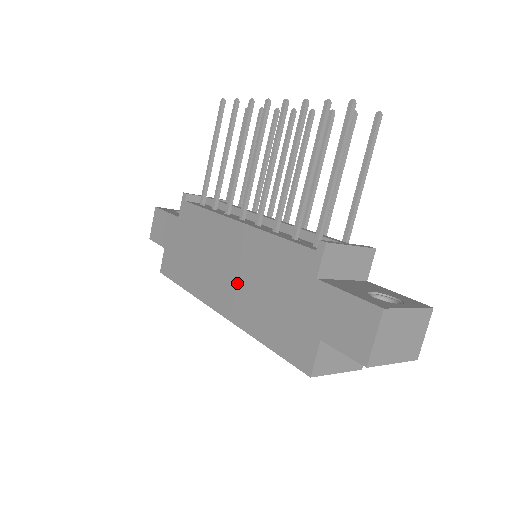
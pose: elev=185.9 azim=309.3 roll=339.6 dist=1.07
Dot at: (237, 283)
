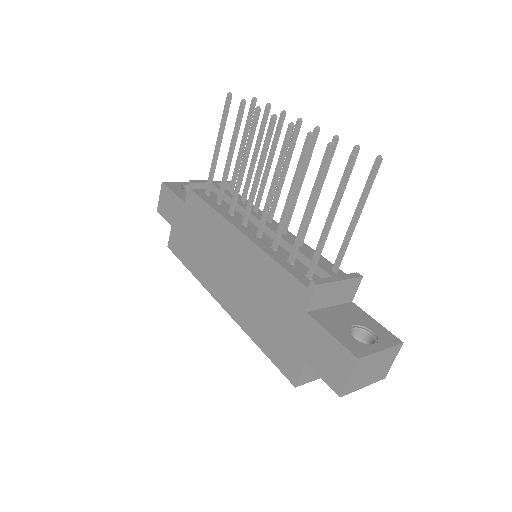
Dot at: (238, 287)
